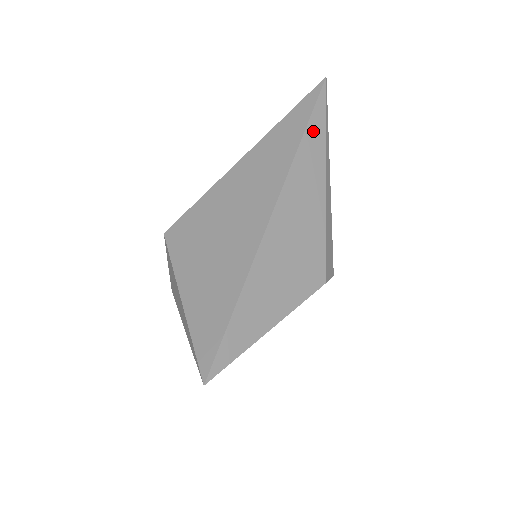
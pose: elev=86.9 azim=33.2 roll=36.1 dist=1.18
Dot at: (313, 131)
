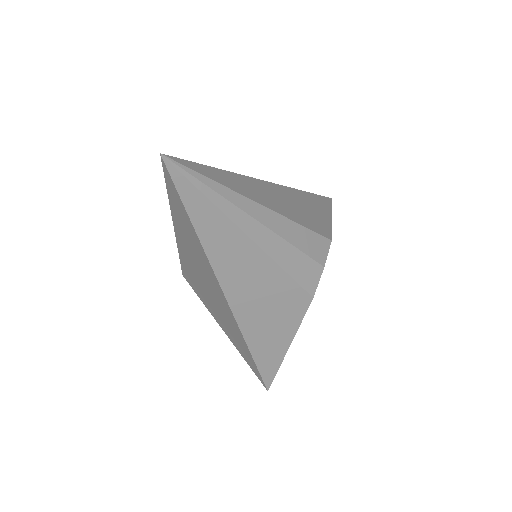
Dot at: (200, 218)
